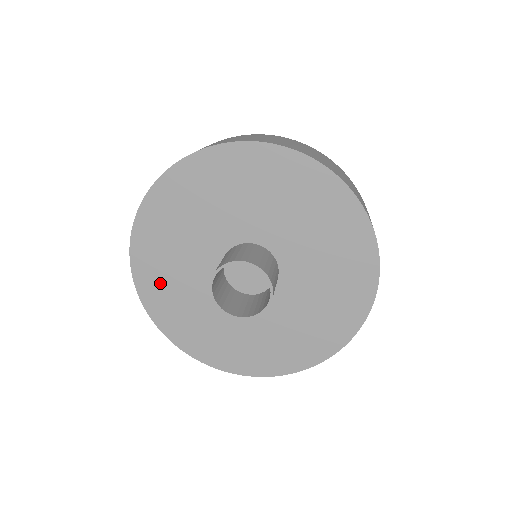
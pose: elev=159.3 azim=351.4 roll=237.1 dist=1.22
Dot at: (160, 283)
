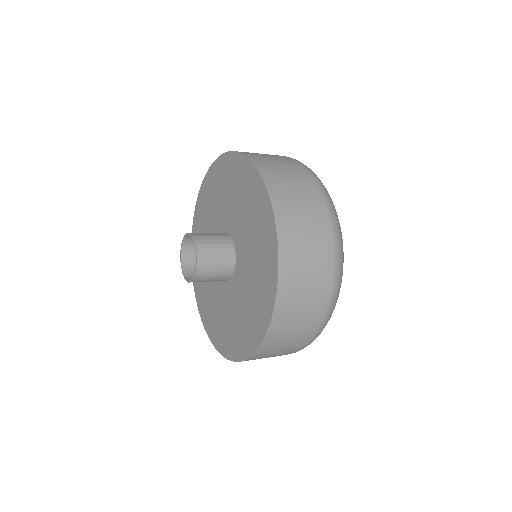
Dot at: (200, 228)
